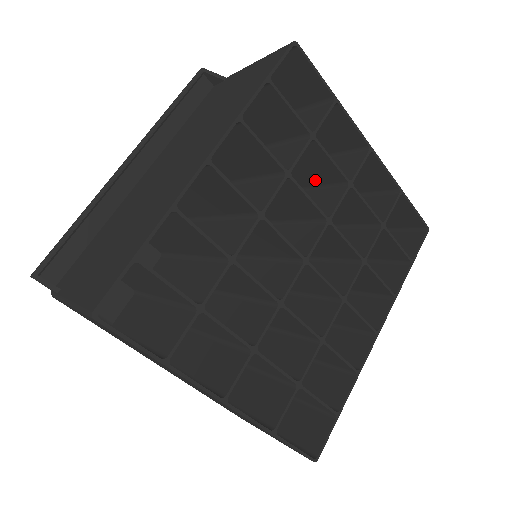
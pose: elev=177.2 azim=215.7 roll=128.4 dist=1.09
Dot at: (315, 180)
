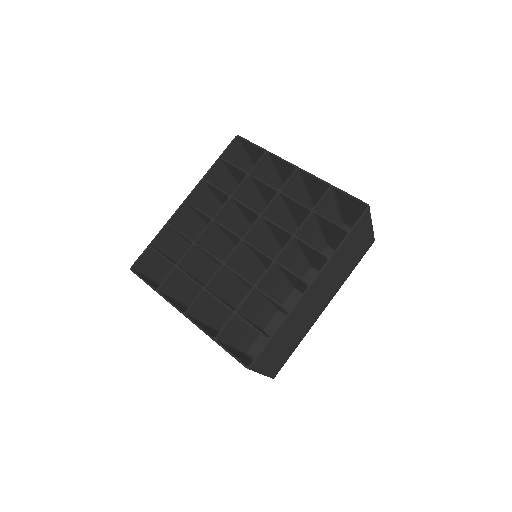
Dot at: occluded
